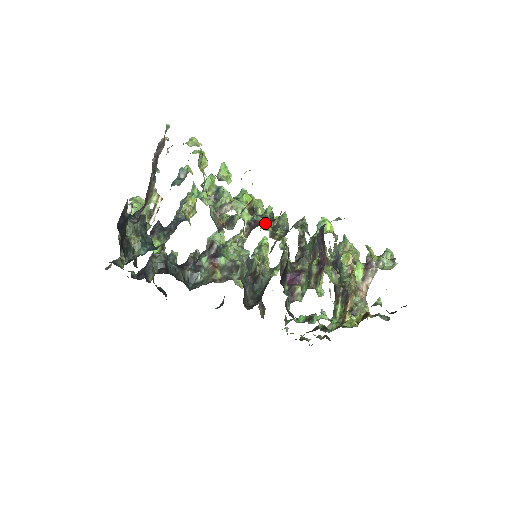
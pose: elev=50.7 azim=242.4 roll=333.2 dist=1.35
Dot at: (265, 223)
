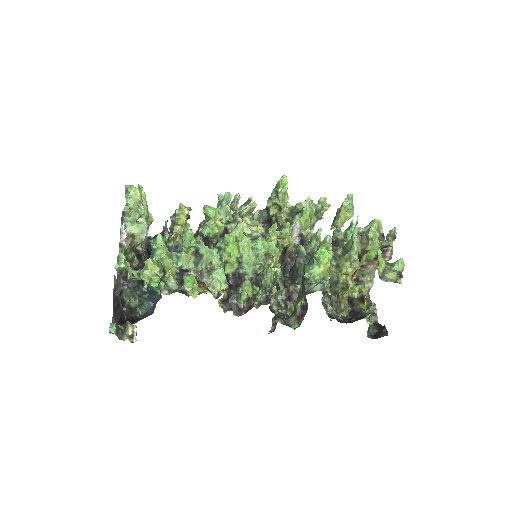
Dot at: occluded
